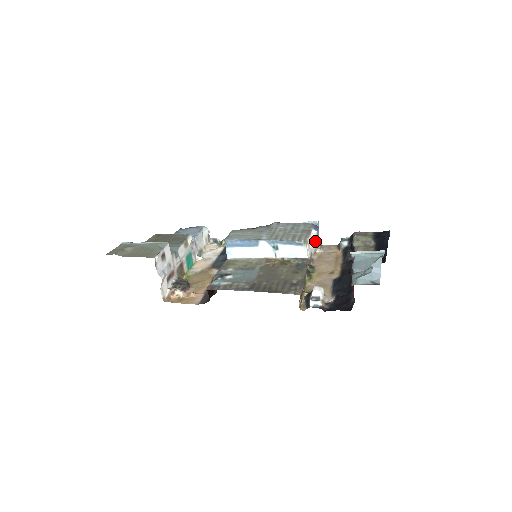
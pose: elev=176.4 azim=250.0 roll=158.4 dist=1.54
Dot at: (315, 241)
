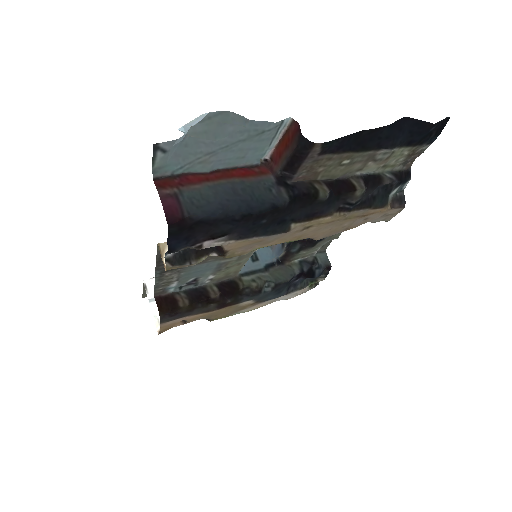
Dot at: occluded
